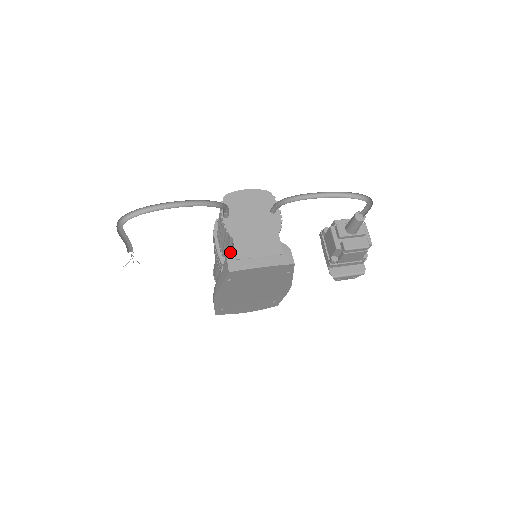
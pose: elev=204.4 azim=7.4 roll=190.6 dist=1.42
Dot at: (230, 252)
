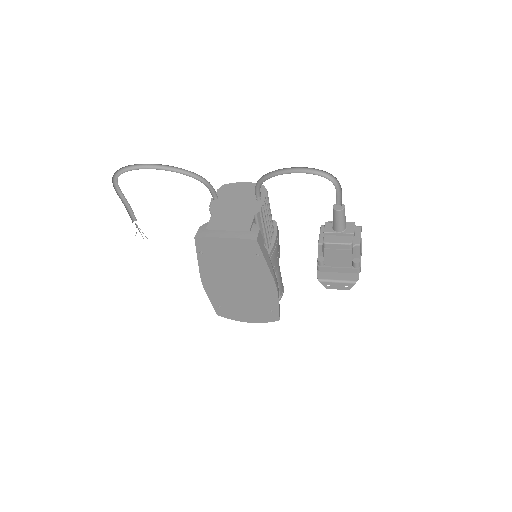
Dot at: (205, 224)
